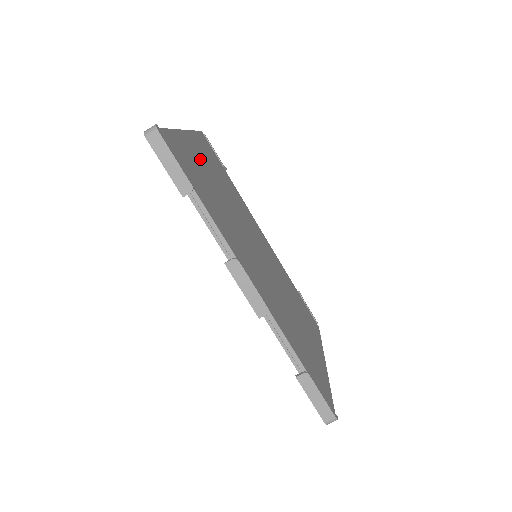
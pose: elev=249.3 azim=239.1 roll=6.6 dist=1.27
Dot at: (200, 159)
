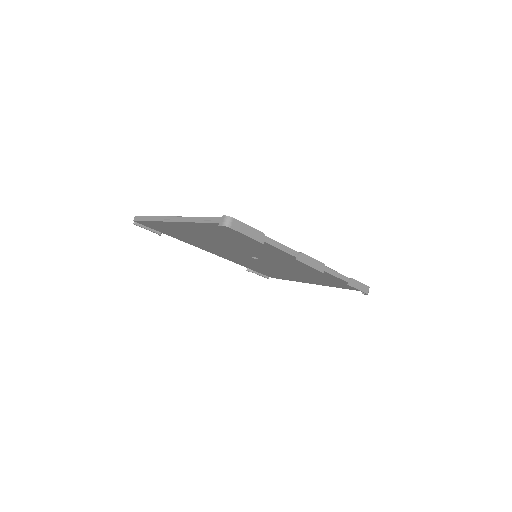
Dot at: occluded
